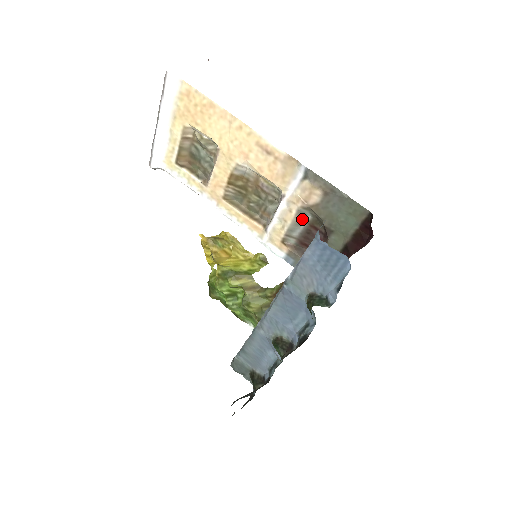
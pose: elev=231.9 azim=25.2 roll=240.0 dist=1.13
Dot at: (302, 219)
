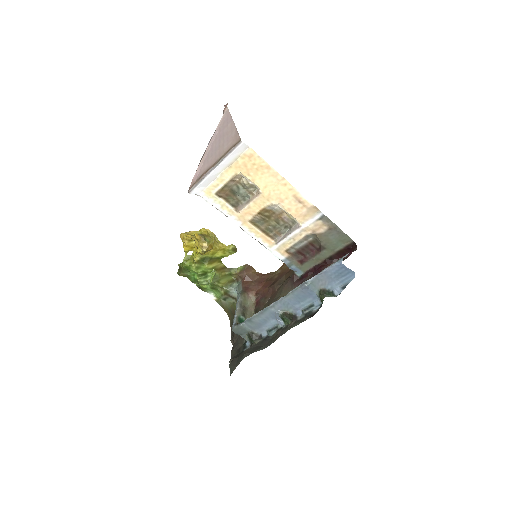
Dot at: (306, 239)
